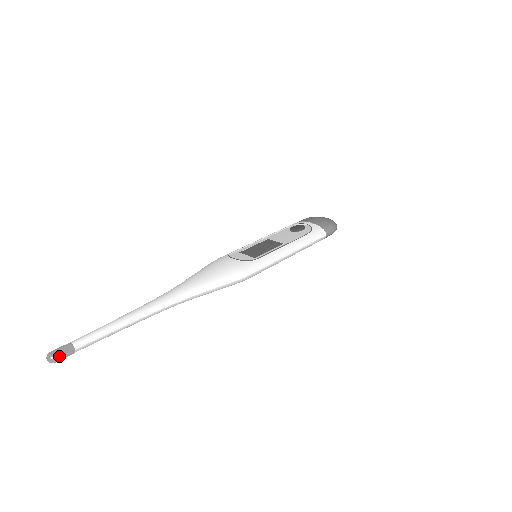
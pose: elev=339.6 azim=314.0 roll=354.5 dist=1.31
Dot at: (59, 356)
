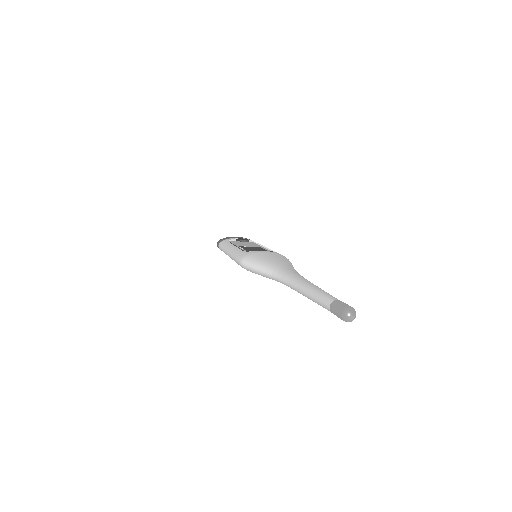
Dot at: occluded
